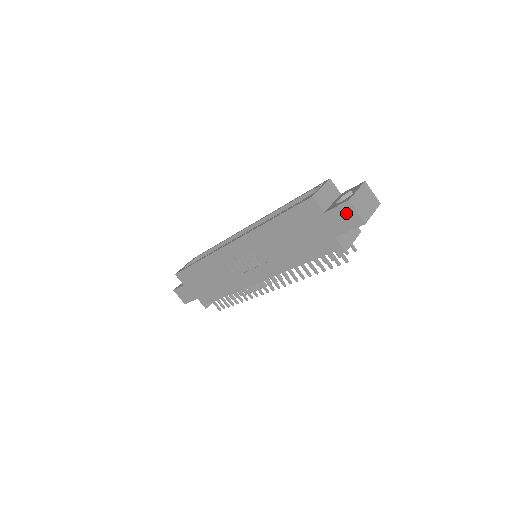
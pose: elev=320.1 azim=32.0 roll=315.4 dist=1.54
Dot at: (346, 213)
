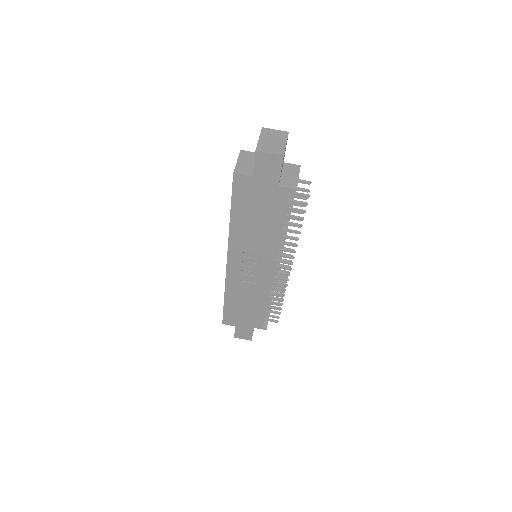
Dot at: (264, 161)
